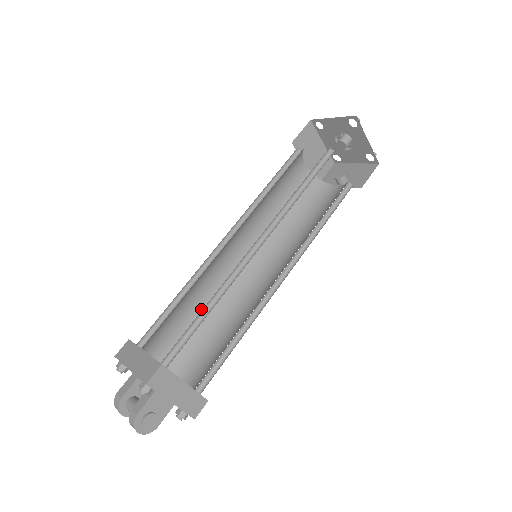
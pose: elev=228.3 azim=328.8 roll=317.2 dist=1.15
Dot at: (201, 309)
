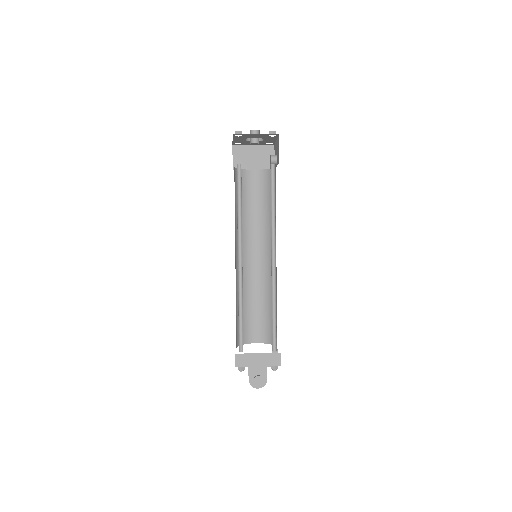
Dot at: (261, 301)
